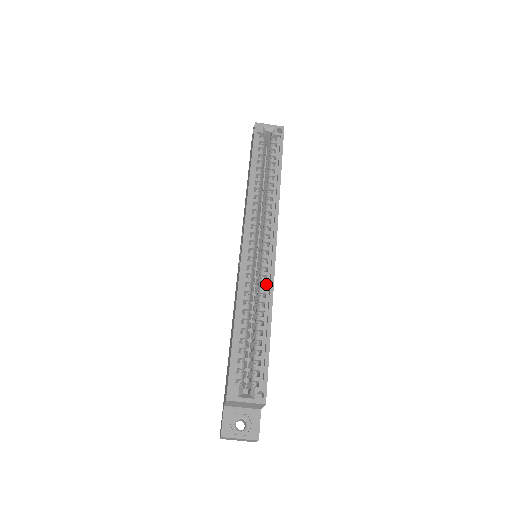
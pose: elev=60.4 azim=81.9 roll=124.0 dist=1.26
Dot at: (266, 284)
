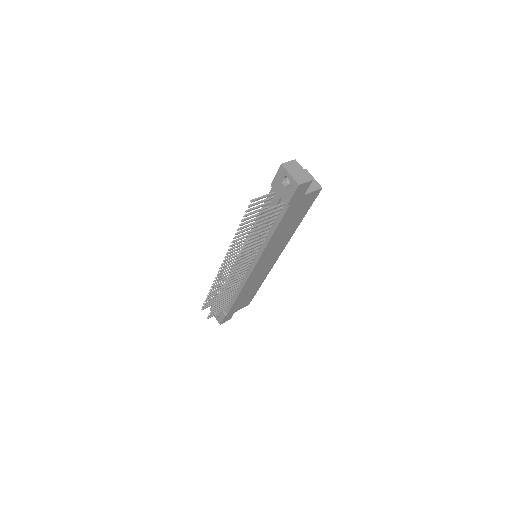
Dot at: occluded
